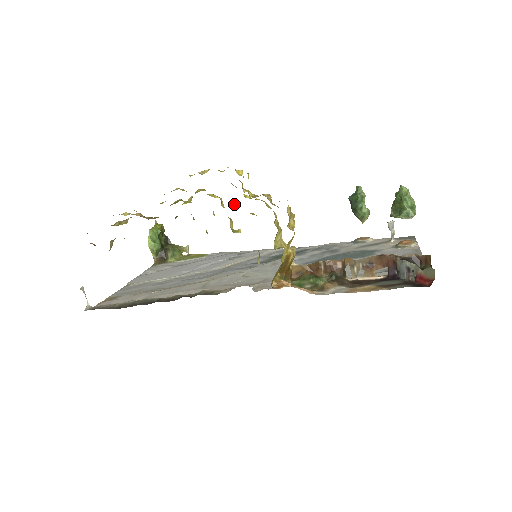
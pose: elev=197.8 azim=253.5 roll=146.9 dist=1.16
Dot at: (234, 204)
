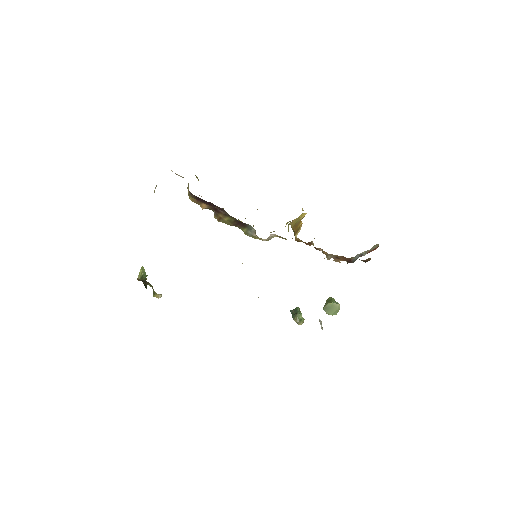
Dot at: occluded
